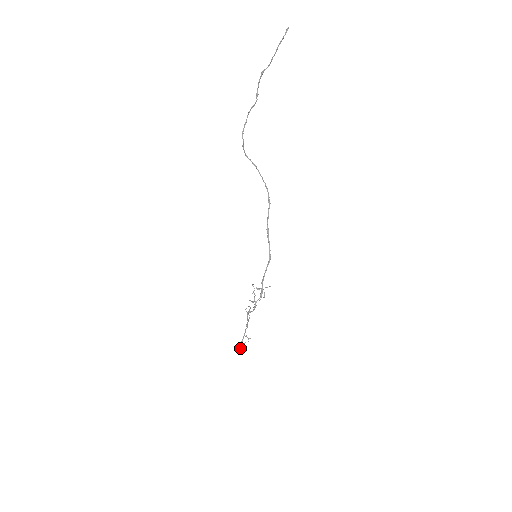
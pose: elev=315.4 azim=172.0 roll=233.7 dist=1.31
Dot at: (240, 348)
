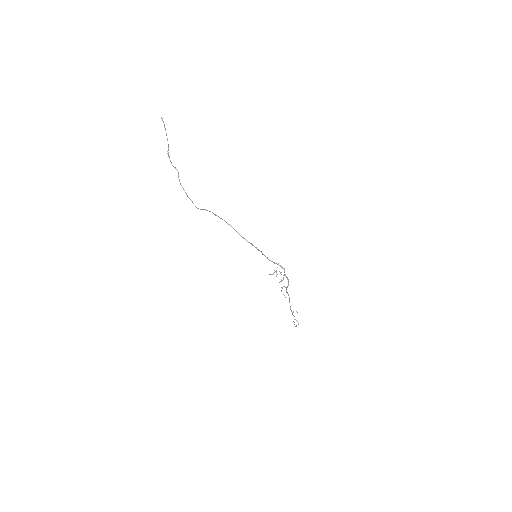
Dot at: (296, 326)
